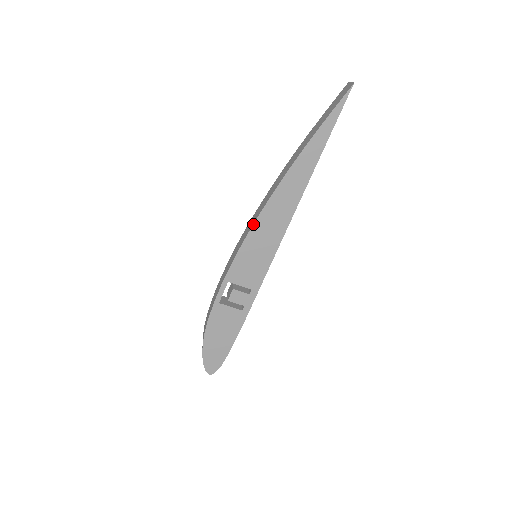
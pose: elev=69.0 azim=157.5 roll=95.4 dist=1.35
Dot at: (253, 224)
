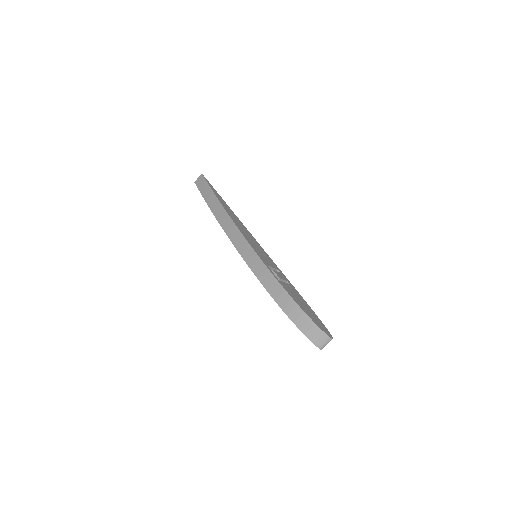
Dot at: (240, 231)
